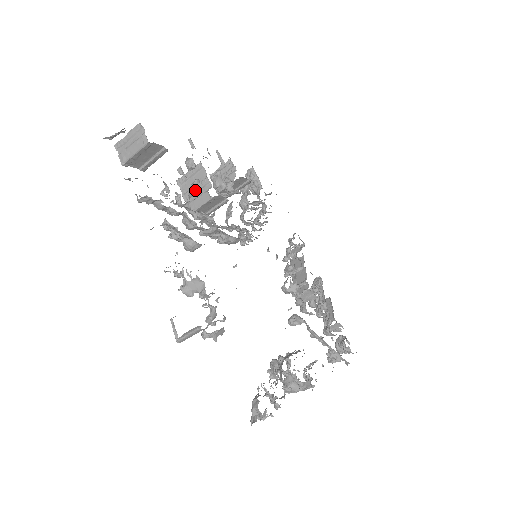
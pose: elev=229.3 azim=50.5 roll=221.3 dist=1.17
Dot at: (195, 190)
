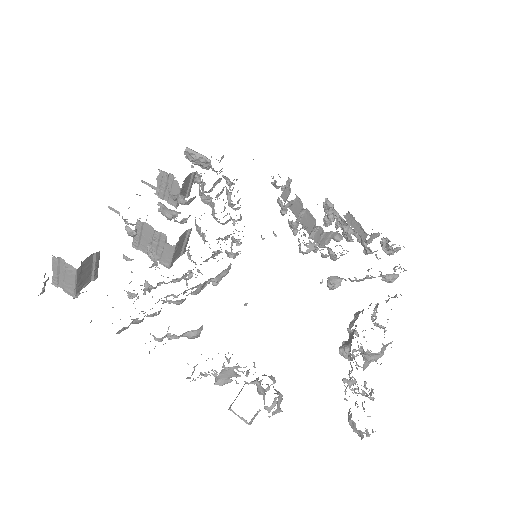
Dot at: (155, 263)
